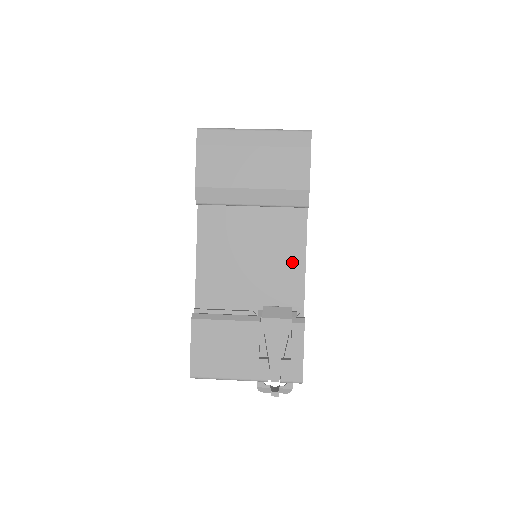
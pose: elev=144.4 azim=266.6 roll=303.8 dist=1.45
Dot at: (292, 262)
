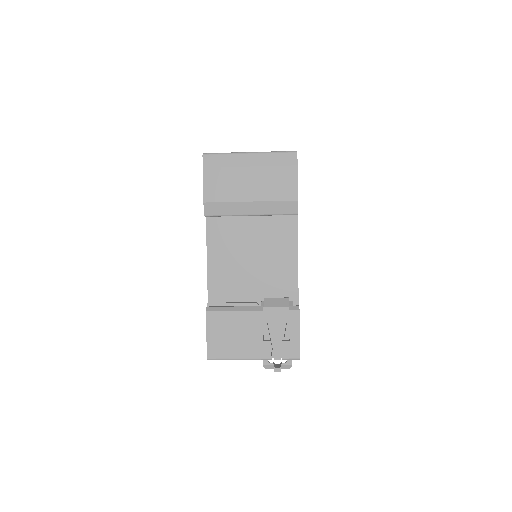
Dot at: (287, 260)
